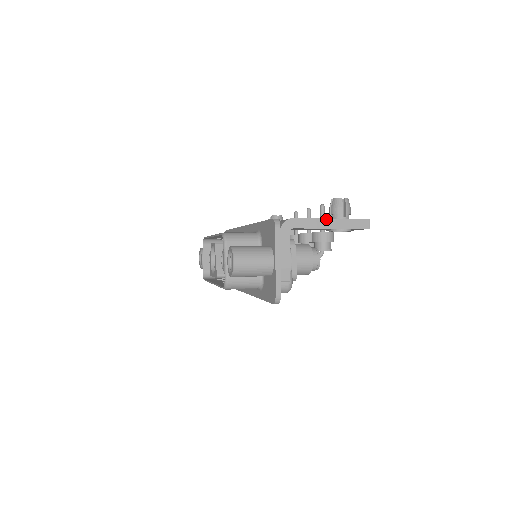
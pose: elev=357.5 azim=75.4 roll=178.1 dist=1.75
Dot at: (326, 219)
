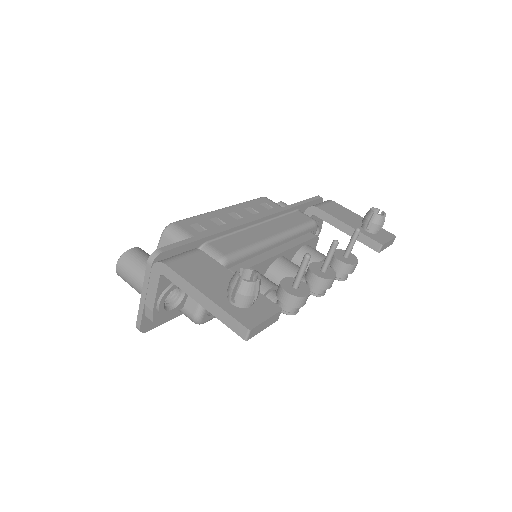
Dot at: (198, 290)
